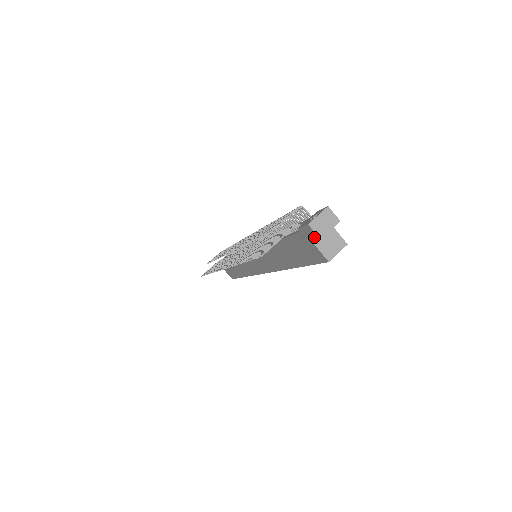
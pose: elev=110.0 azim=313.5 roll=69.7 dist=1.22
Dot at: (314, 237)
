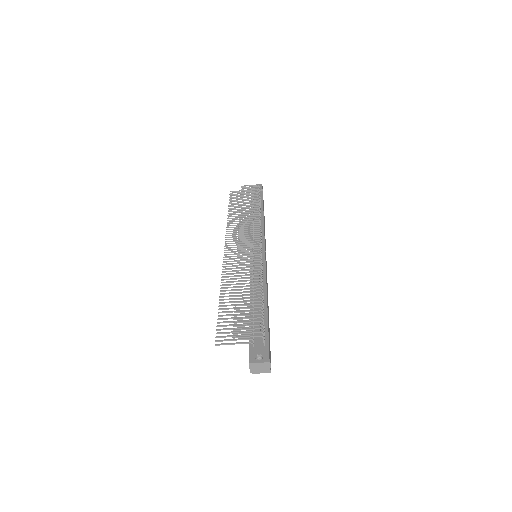
Dot at: occluded
